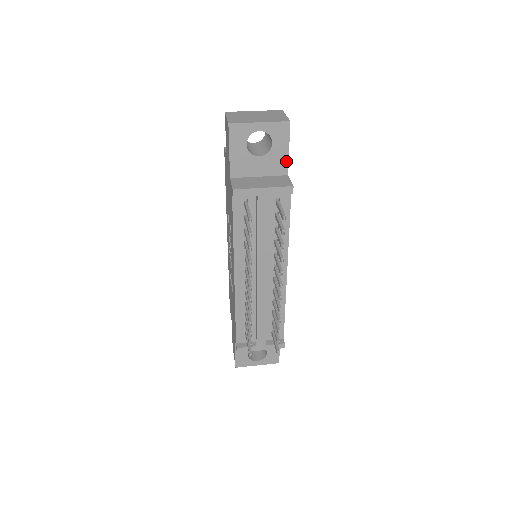
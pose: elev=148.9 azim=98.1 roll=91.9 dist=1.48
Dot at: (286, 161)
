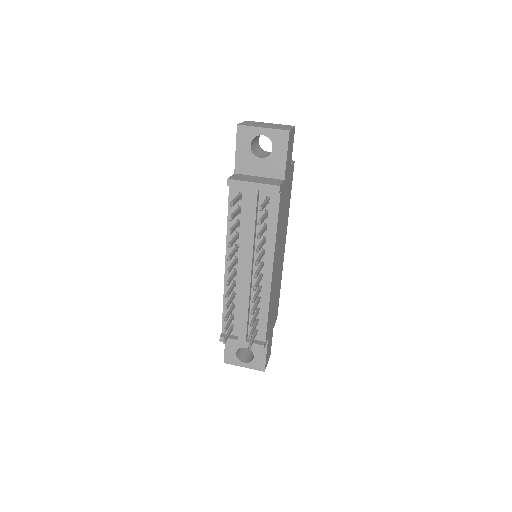
Dot at: (284, 166)
